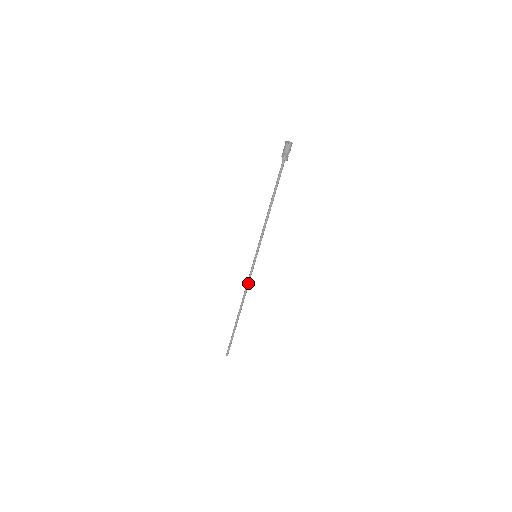
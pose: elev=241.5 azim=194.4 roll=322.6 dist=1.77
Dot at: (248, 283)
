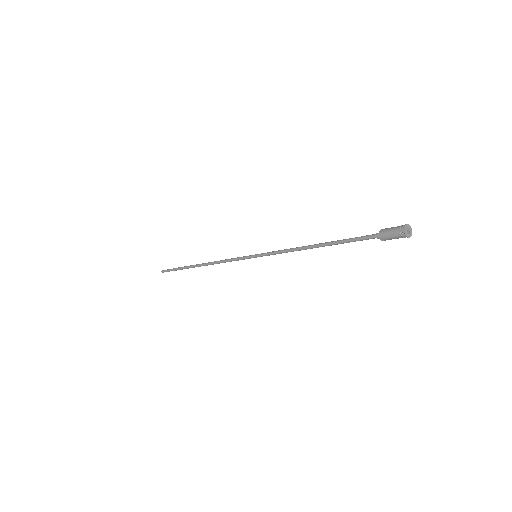
Dot at: occluded
